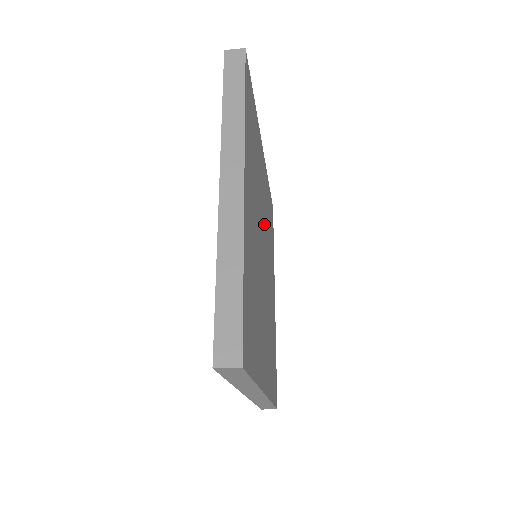
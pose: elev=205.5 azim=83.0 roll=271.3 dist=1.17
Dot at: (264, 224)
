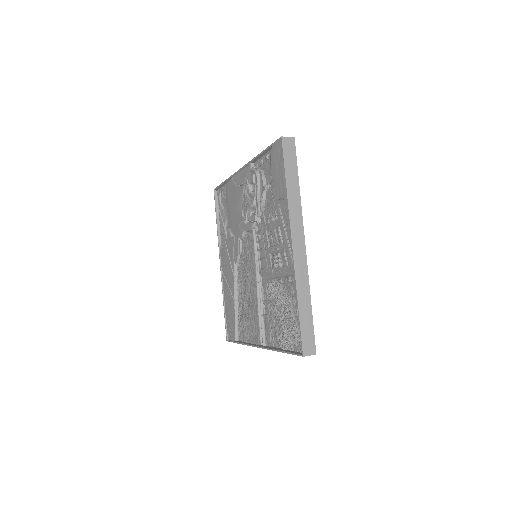
Dot at: occluded
